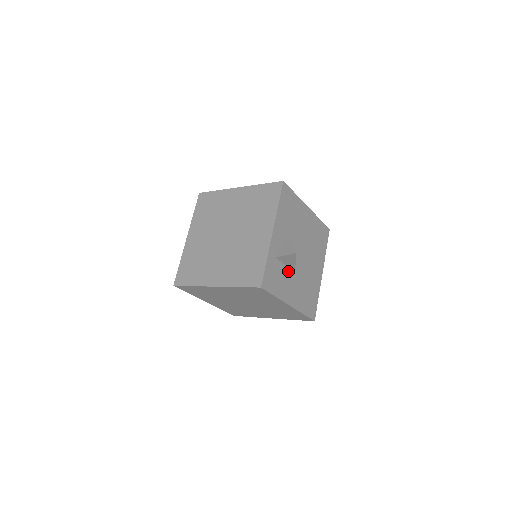
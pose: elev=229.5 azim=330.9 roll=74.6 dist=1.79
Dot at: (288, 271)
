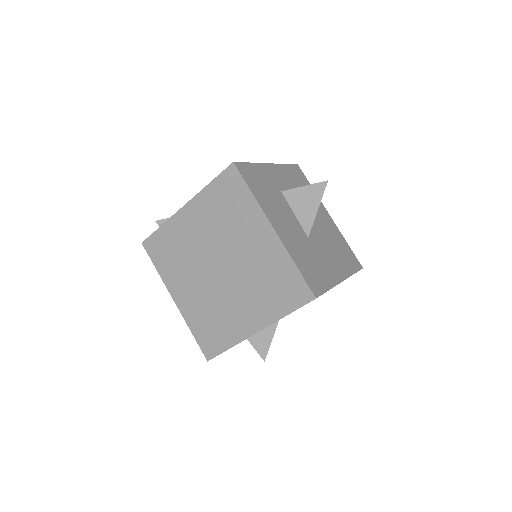
Dot at: occluded
